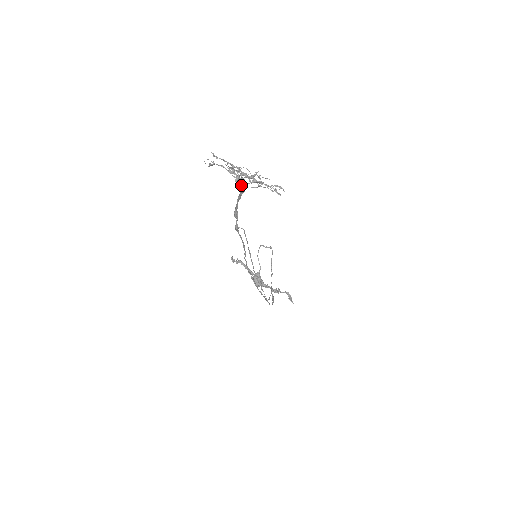
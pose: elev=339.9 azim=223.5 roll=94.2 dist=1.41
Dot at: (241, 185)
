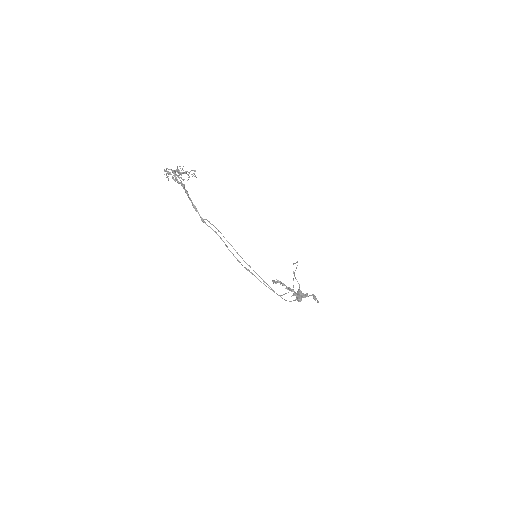
Dot at: (175, 179)
